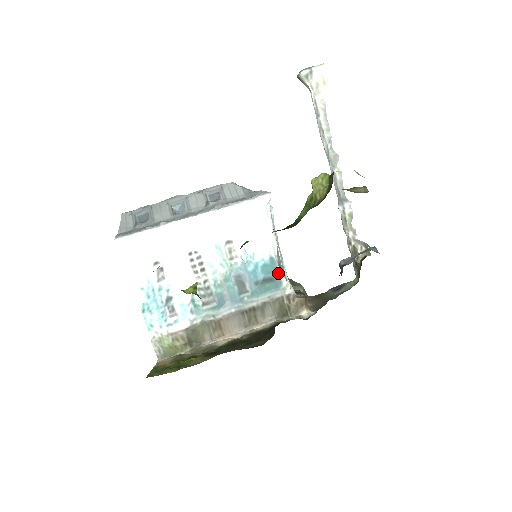
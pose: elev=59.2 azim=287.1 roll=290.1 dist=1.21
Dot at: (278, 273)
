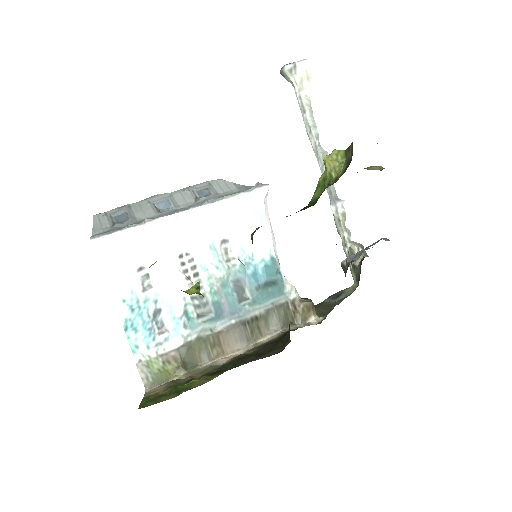
Dot at: (280, 275)
